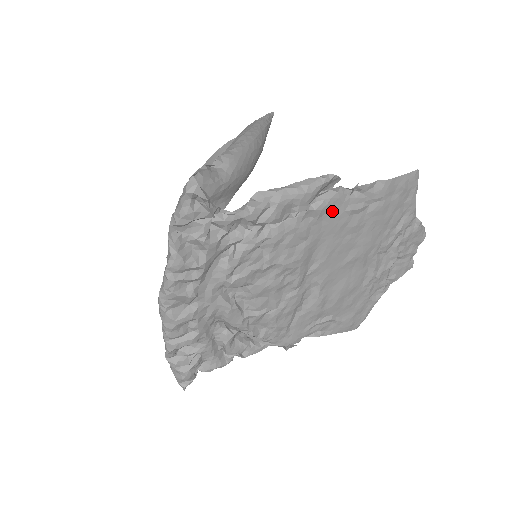
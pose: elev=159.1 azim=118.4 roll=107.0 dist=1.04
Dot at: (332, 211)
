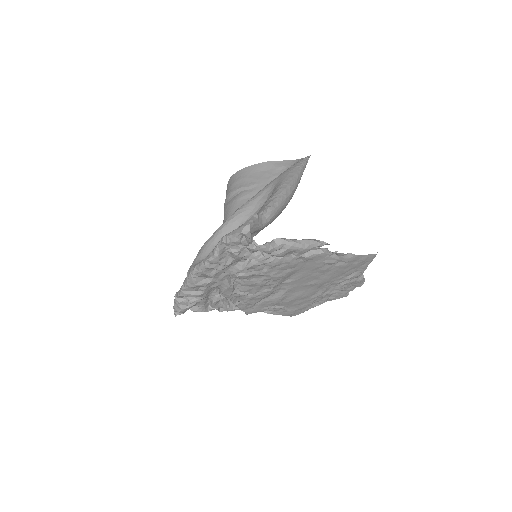
Dot at: (315, 260)
